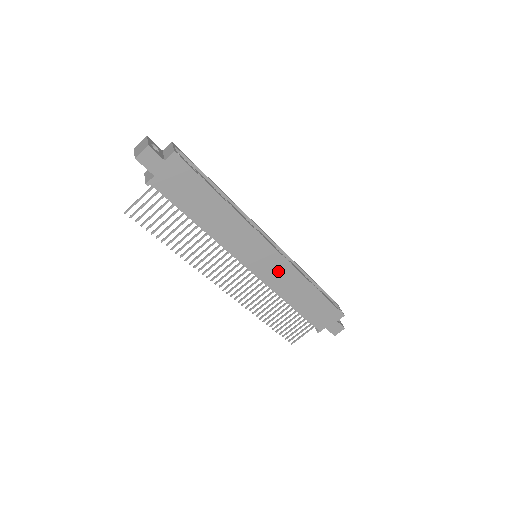
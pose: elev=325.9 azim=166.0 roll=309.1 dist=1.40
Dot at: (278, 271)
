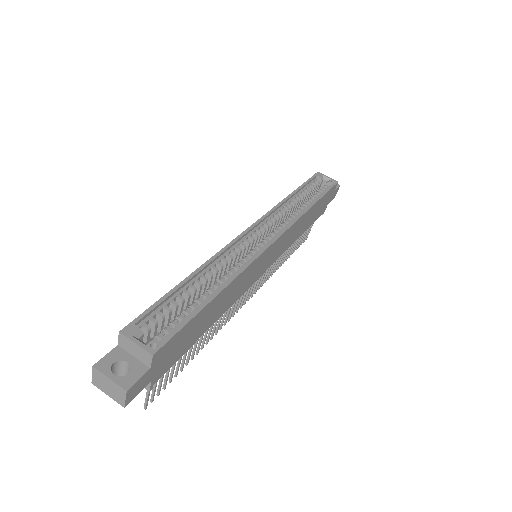
Dot at: (283, 242)
